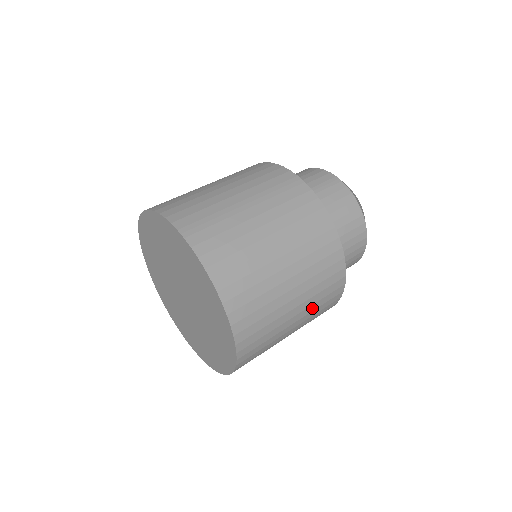
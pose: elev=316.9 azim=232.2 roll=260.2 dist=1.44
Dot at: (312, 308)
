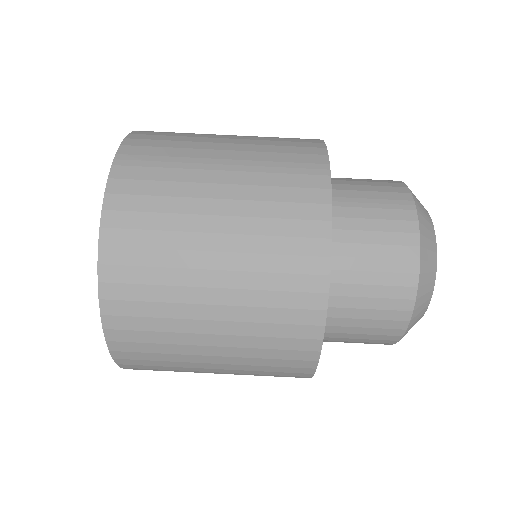
Dot at: (250, 353)
